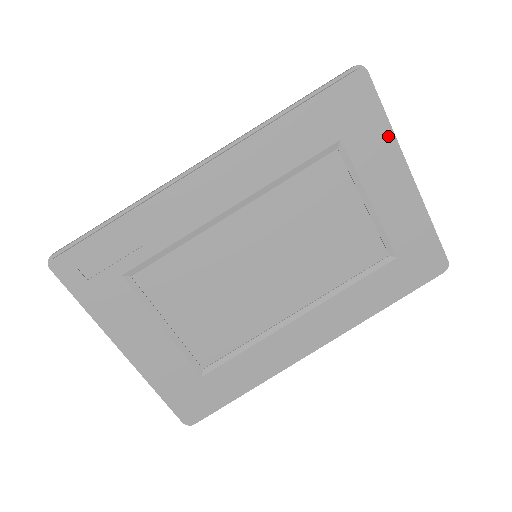
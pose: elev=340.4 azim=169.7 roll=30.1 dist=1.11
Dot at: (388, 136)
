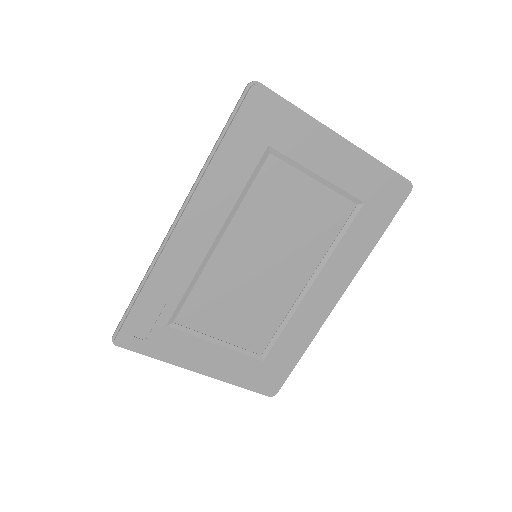
Dot at: (304, 120)
